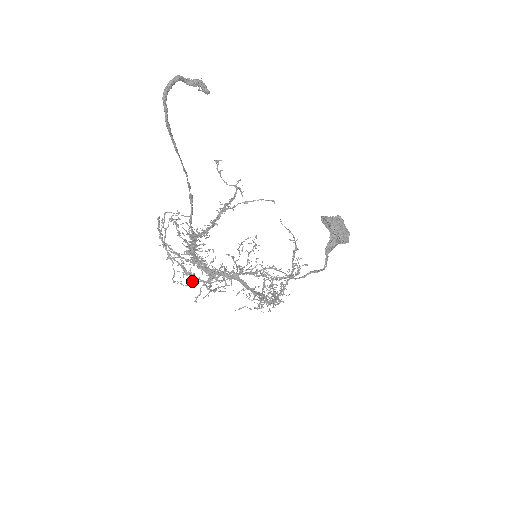
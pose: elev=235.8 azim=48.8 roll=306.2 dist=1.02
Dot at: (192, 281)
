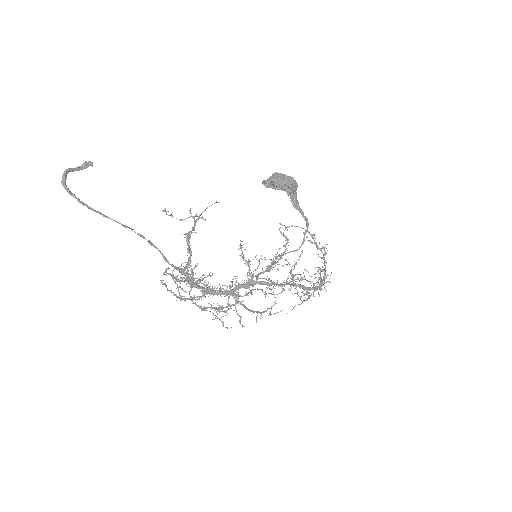
Dot at: (224, 311)
